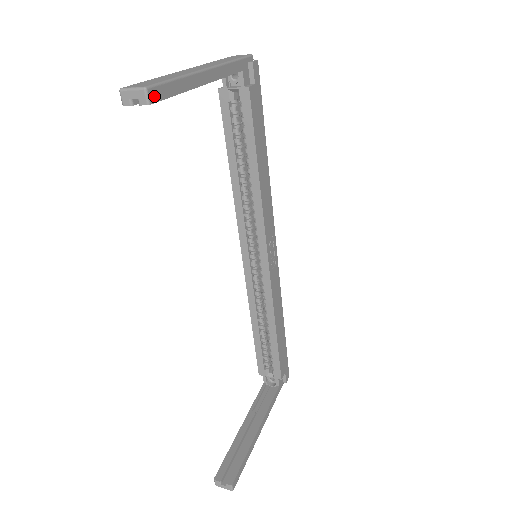
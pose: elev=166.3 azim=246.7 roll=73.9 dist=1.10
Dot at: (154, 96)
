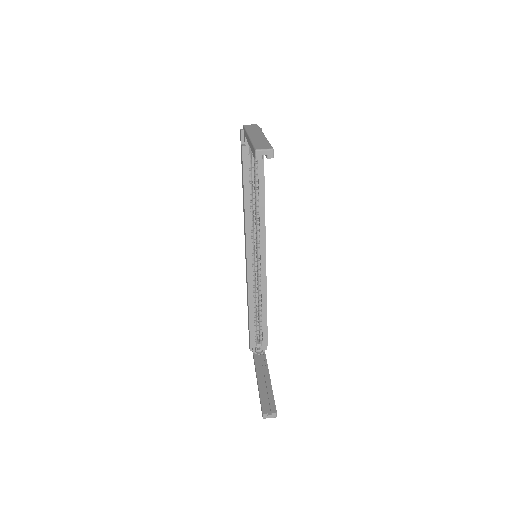
Dot at: (273, 153)
